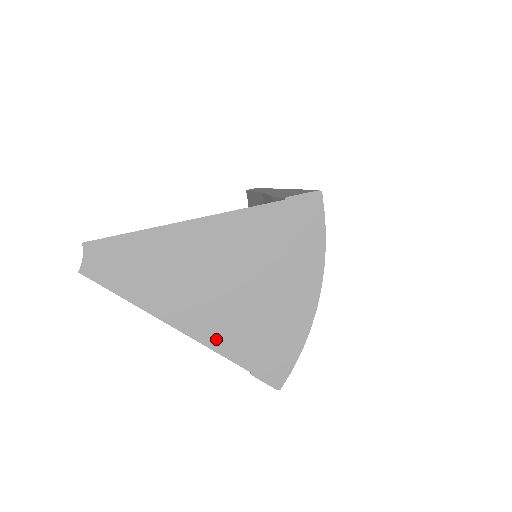
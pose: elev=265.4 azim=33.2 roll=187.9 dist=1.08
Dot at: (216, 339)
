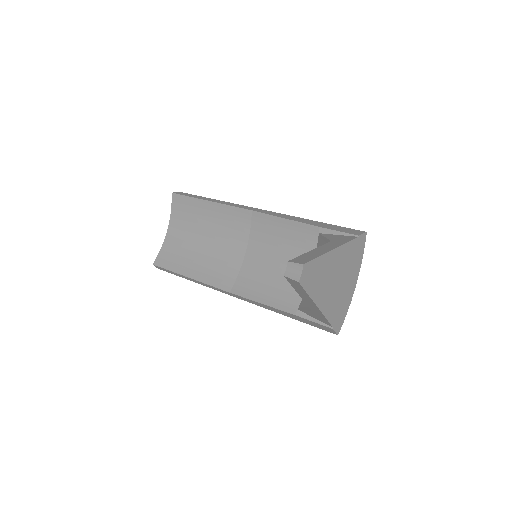
Dot at: (328, 312)
